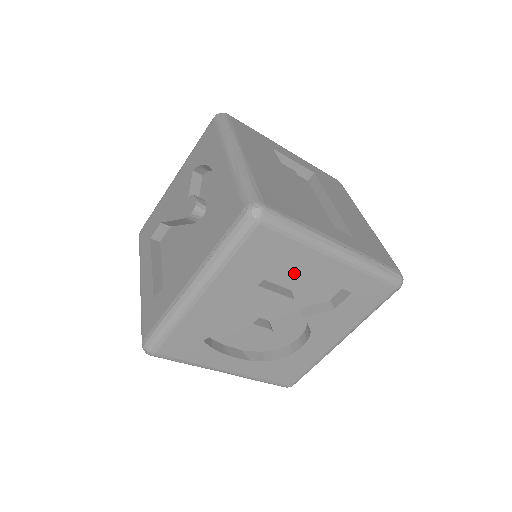
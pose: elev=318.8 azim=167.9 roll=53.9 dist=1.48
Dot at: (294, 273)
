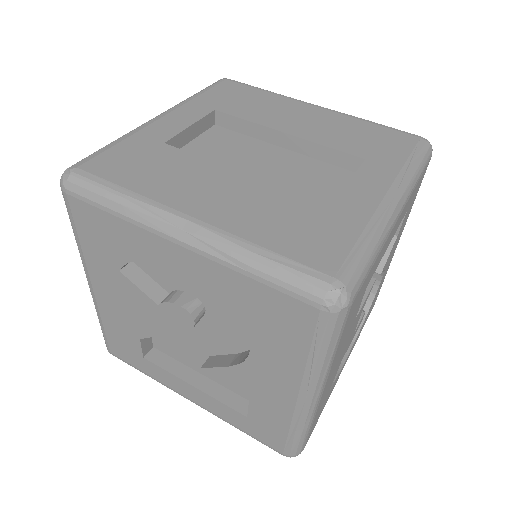
Dot at: occluded
